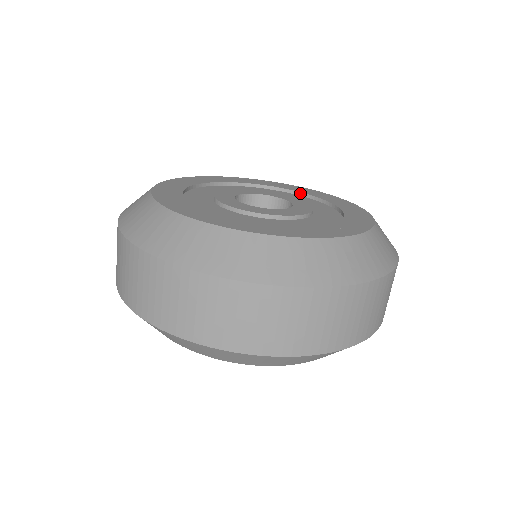
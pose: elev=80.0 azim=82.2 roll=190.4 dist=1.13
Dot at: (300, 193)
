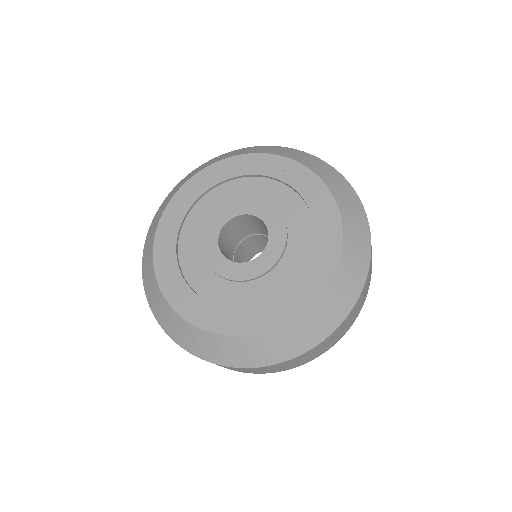
Dot at: (244, 176)
